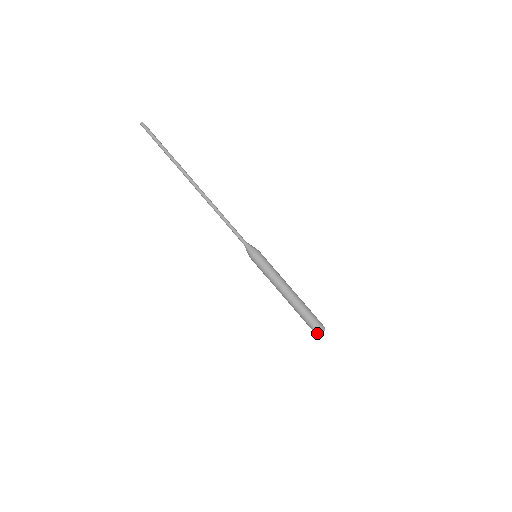
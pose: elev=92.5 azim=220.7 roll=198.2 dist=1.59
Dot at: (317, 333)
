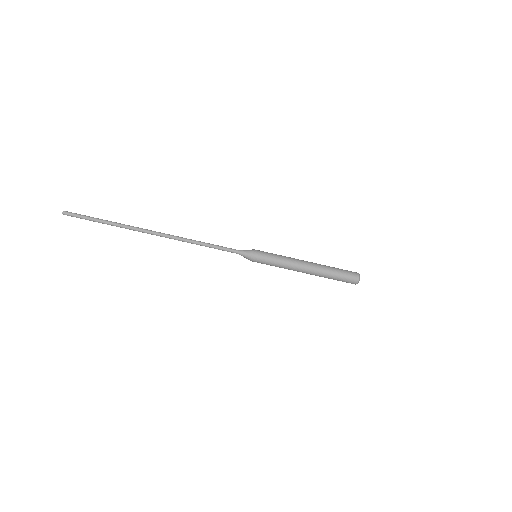
Dot at: (356, 281)
